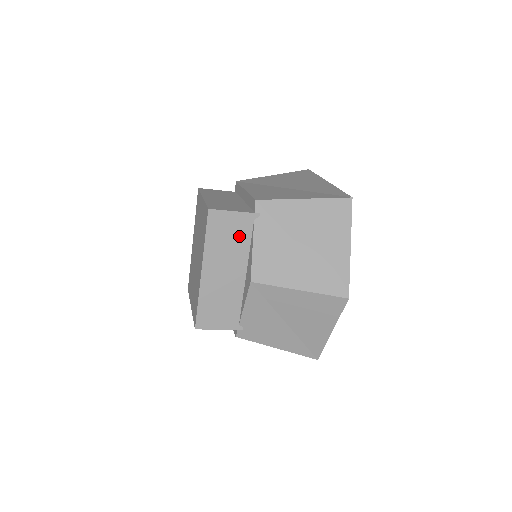
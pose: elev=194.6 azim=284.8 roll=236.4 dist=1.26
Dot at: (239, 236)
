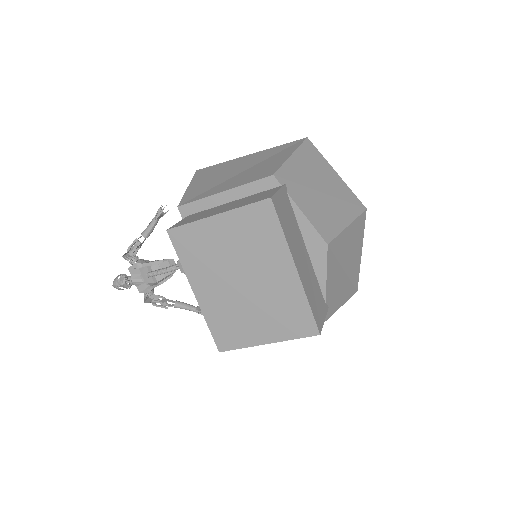
Dot at: (290, 214)
